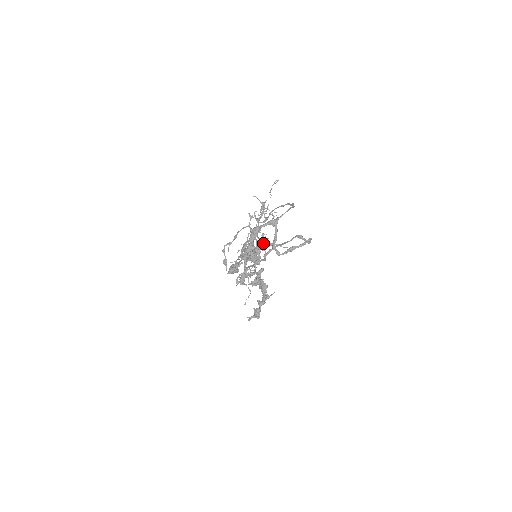
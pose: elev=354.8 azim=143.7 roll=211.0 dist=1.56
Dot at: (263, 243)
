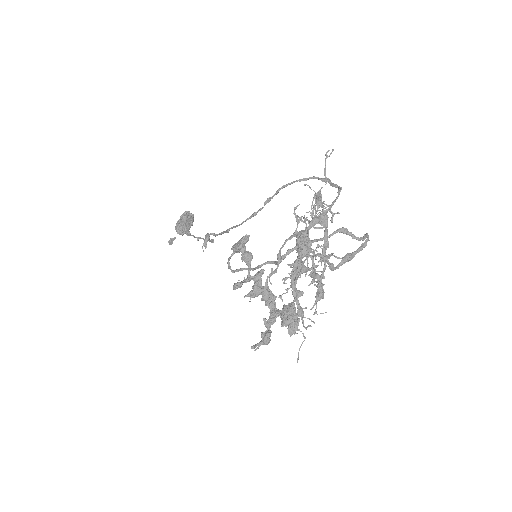
Dot at: occluded
